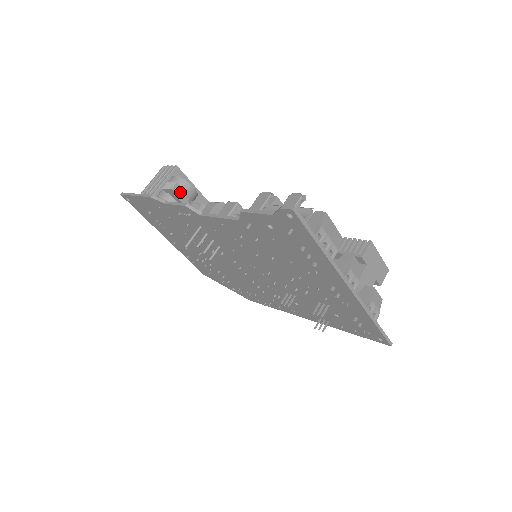
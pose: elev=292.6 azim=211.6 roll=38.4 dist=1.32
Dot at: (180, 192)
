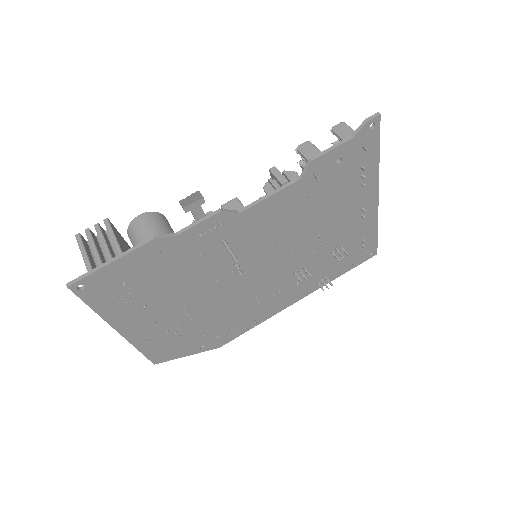
Dot at: occluded
